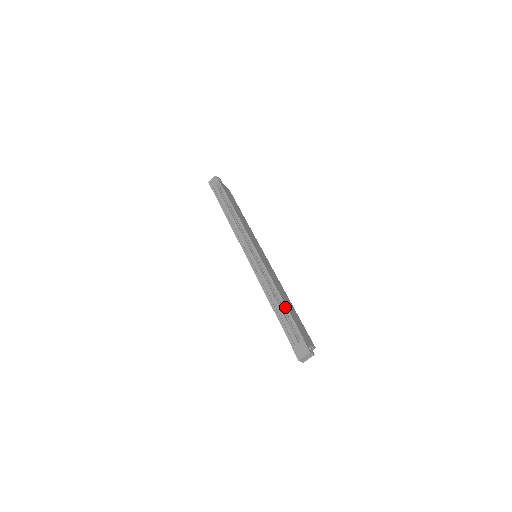
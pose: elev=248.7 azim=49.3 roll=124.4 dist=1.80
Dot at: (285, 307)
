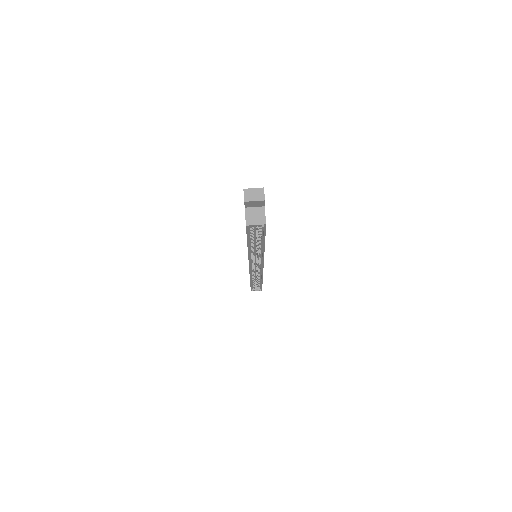
Dot at: occluded
